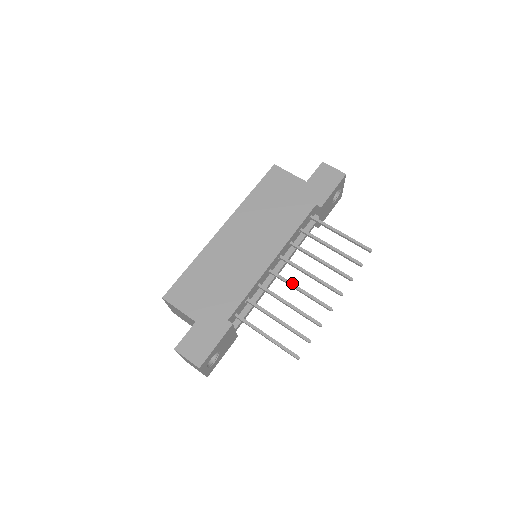
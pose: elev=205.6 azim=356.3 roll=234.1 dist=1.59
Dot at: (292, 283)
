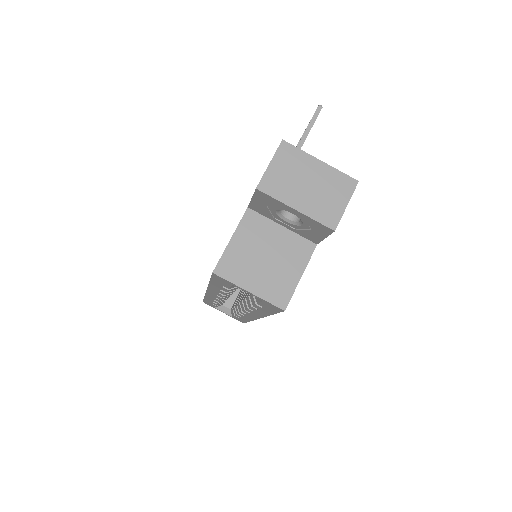
Dot at: occluded
